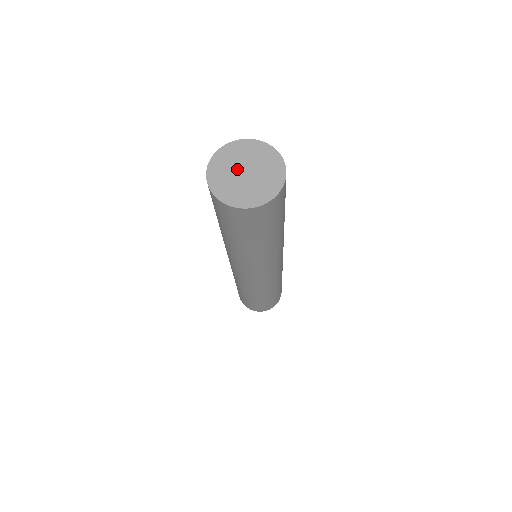
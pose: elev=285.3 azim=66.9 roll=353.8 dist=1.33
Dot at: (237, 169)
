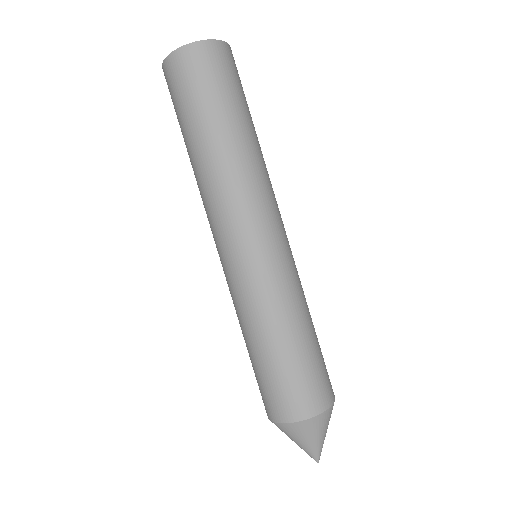
Dot at: occluded
